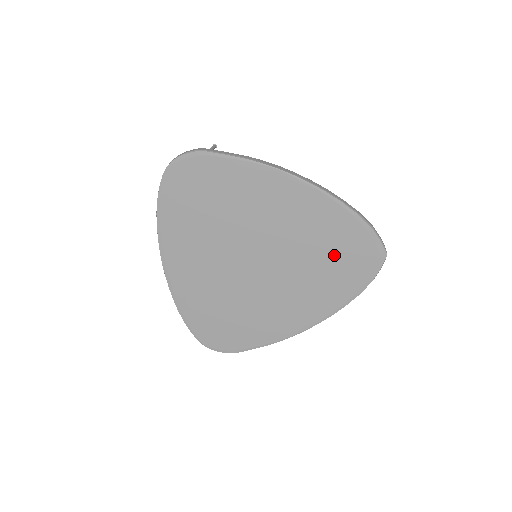
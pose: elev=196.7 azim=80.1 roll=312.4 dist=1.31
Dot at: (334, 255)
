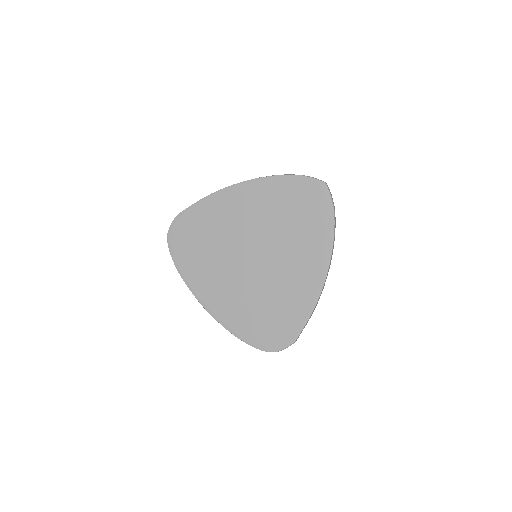
Dot at: (295, 210)
